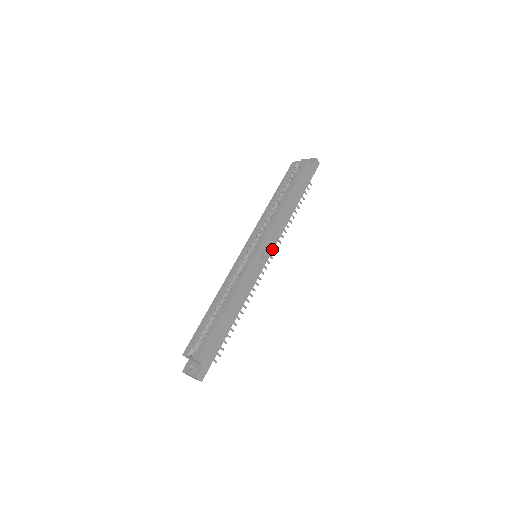
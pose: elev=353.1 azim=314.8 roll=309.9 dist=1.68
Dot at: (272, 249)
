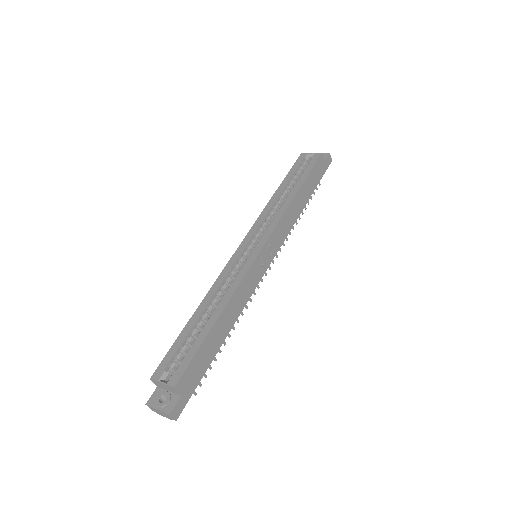
Dot at: (277, 250)
